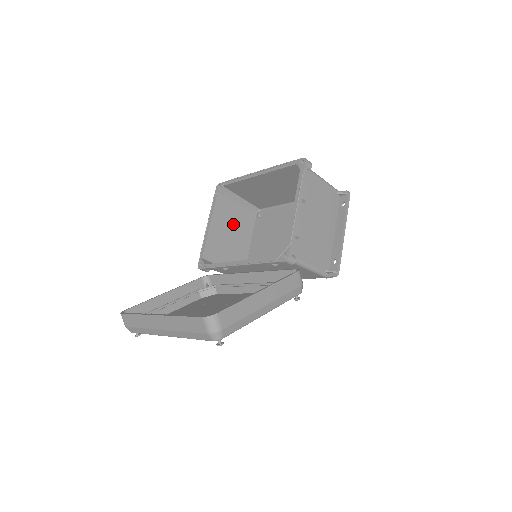
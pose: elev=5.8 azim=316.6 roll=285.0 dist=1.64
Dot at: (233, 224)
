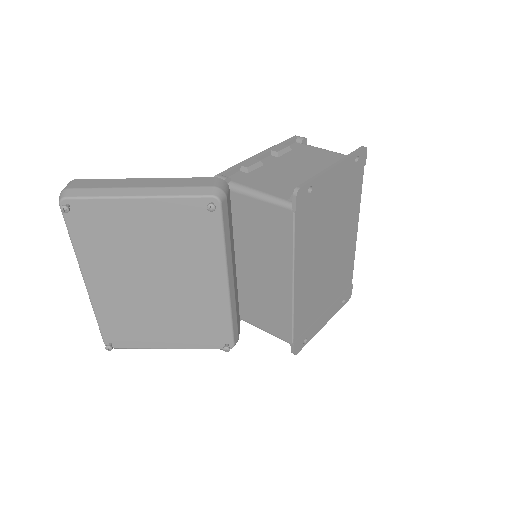
Dot at: occluded
